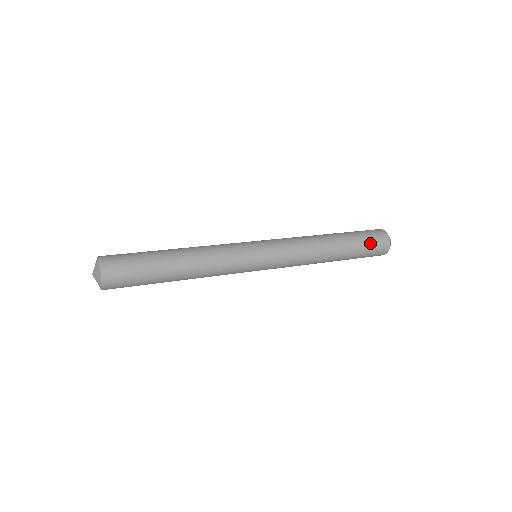
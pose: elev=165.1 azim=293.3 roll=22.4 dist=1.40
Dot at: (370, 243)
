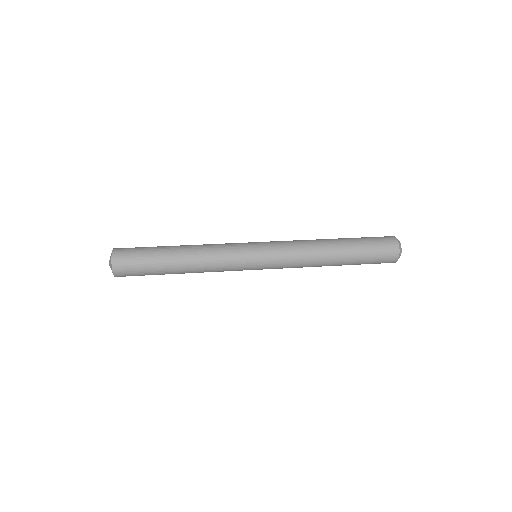
Dot at: (376, 252)
